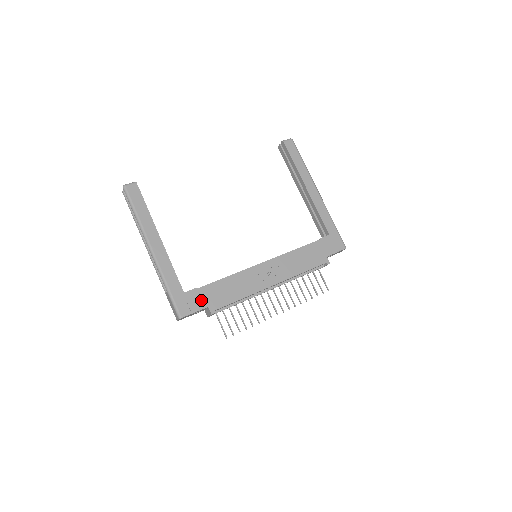
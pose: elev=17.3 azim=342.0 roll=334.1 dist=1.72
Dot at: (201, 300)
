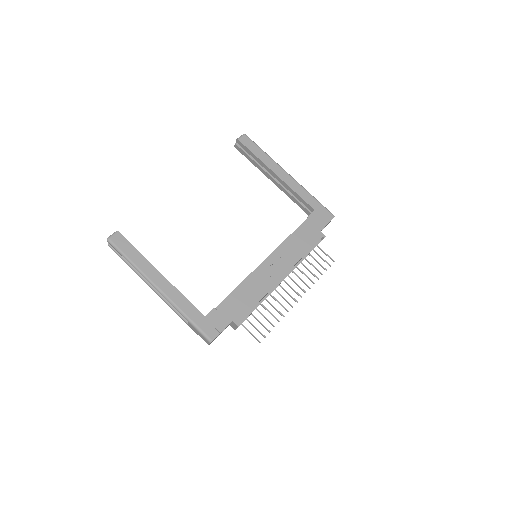
Dot at: (223, 317)
